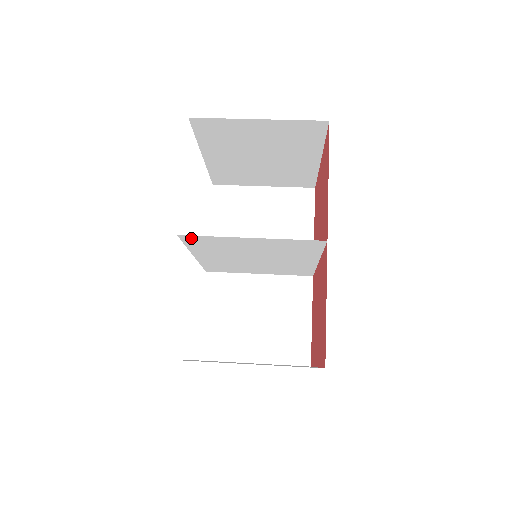
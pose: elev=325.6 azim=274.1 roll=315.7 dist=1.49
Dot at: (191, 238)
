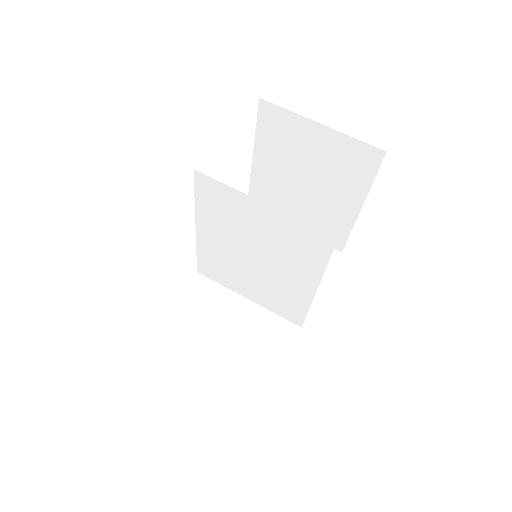
Dot at: (205, 182)
